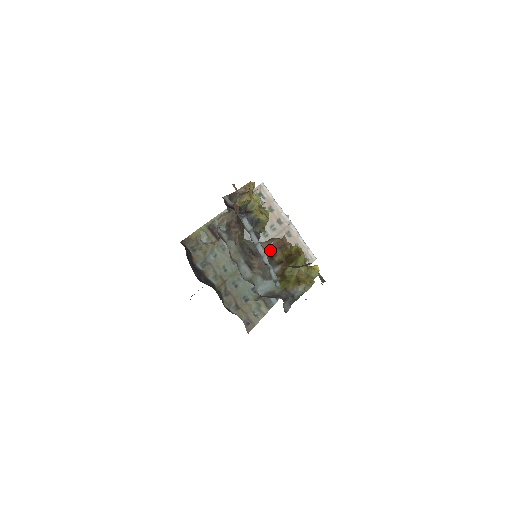
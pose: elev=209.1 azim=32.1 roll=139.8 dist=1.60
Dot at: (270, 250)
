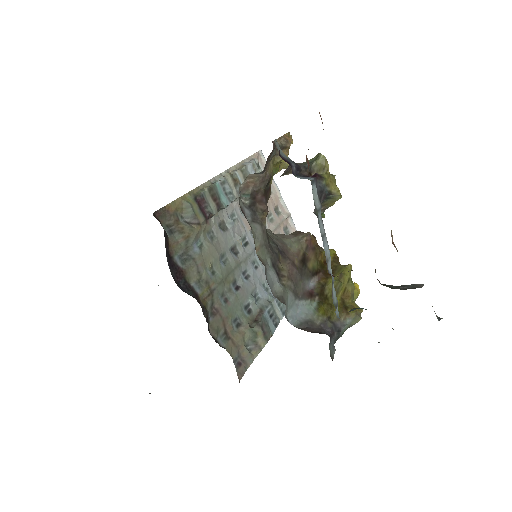
Dot at: (301, 250)
